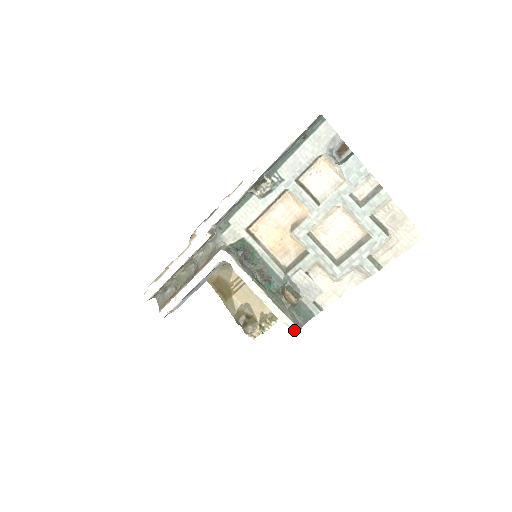
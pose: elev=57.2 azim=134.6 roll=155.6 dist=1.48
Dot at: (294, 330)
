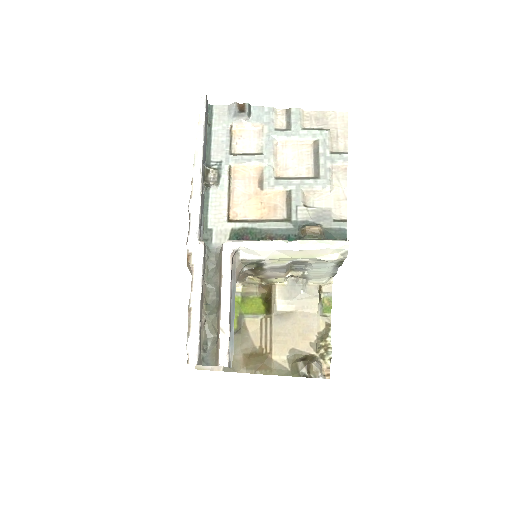
Dot at: (344, 244)
